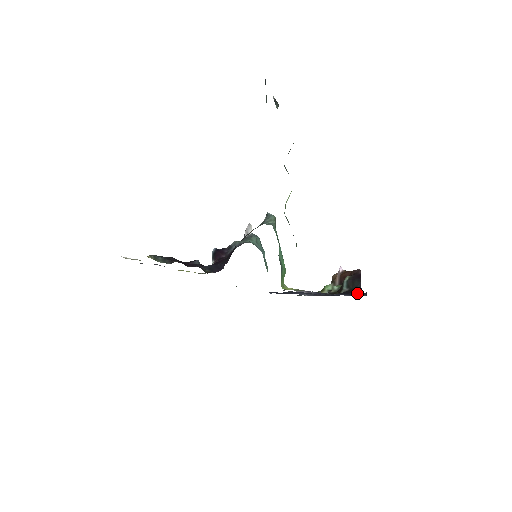
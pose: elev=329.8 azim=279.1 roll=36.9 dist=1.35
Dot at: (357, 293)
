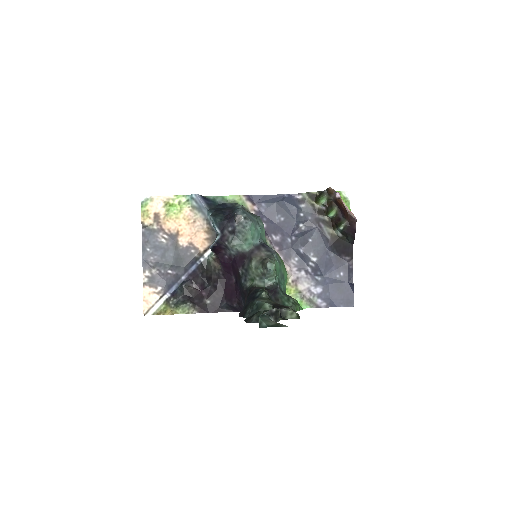
Dot at: (348, 261)
